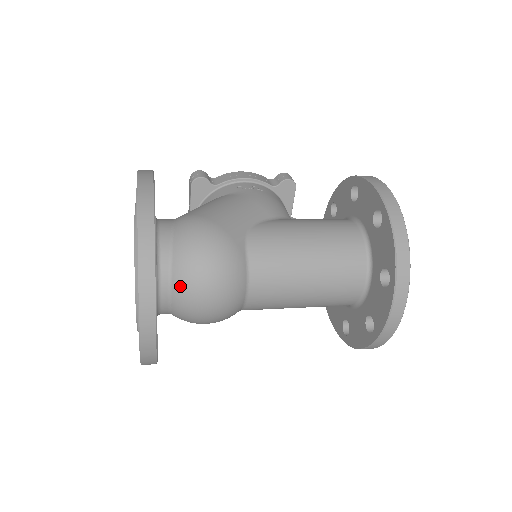
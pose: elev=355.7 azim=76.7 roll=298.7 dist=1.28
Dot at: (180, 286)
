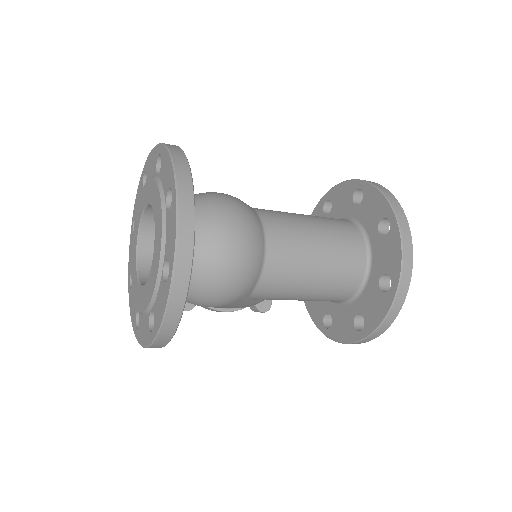
Dot at: (203, 226)
